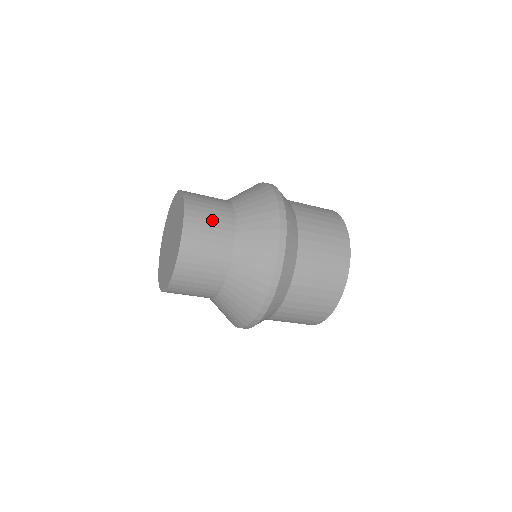
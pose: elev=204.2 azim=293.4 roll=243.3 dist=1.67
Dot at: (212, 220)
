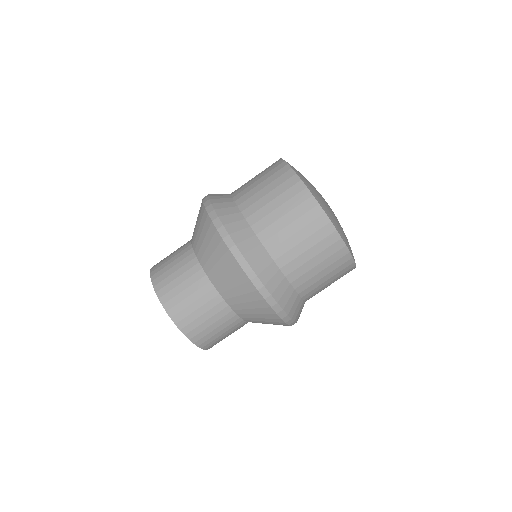
Dot at: occluded
